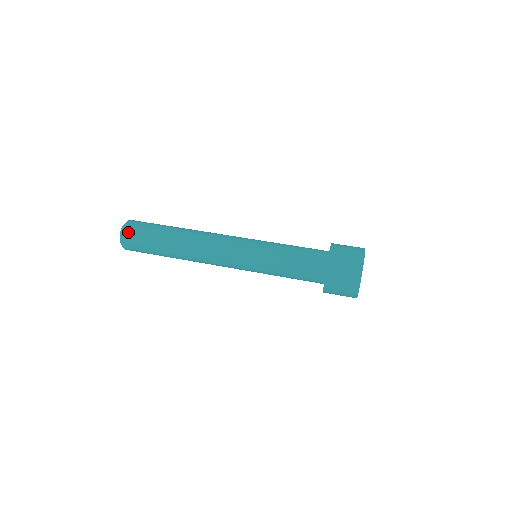
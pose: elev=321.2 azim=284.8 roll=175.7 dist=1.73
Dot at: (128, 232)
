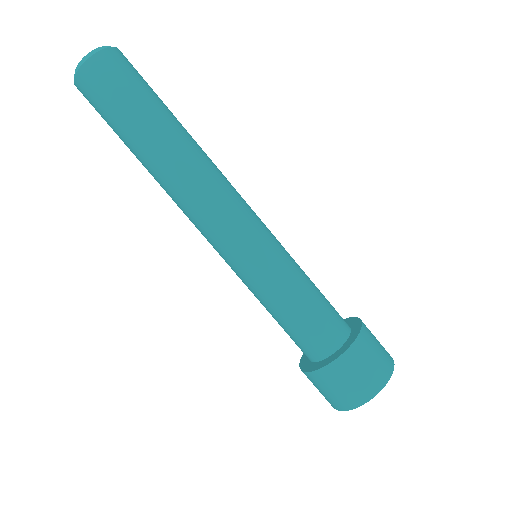
Dot at: (97, 69)
